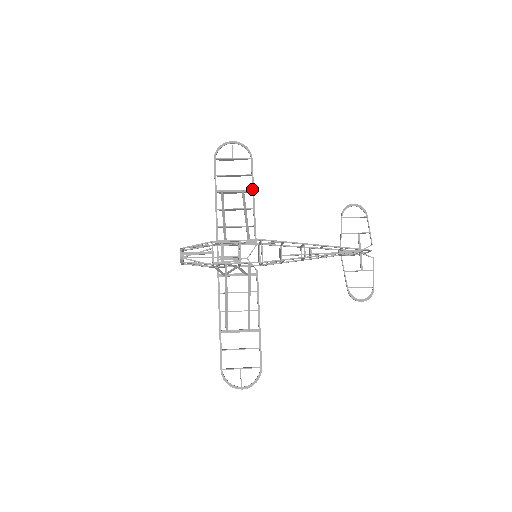
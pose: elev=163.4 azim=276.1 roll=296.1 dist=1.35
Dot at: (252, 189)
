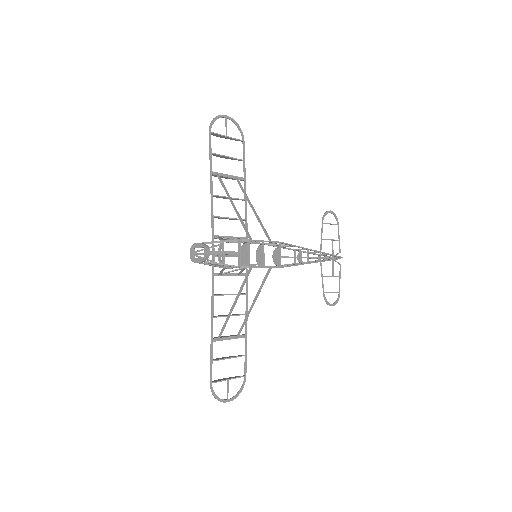
Dot at: (244, 177)
